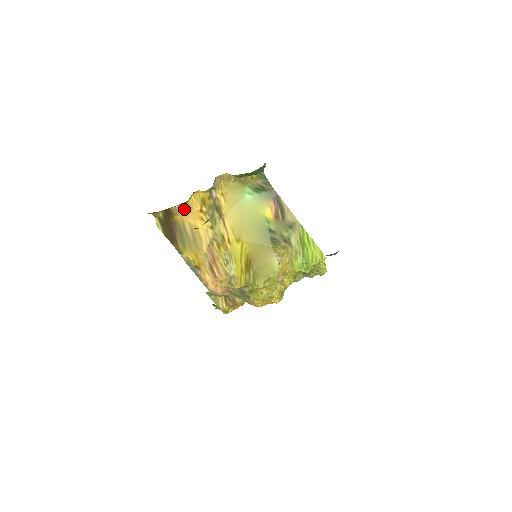
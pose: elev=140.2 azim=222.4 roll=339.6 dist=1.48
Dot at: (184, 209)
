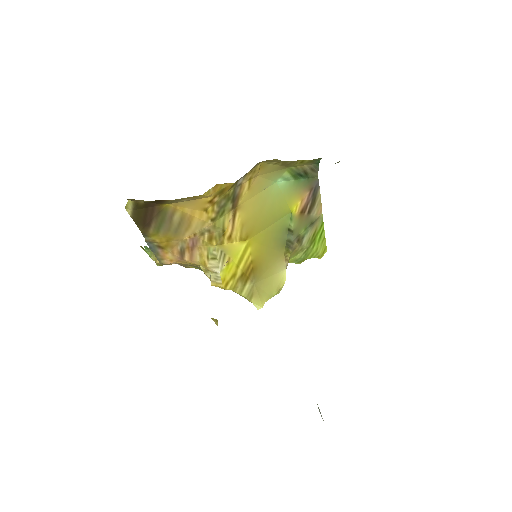
Dot at: (187, 199)
